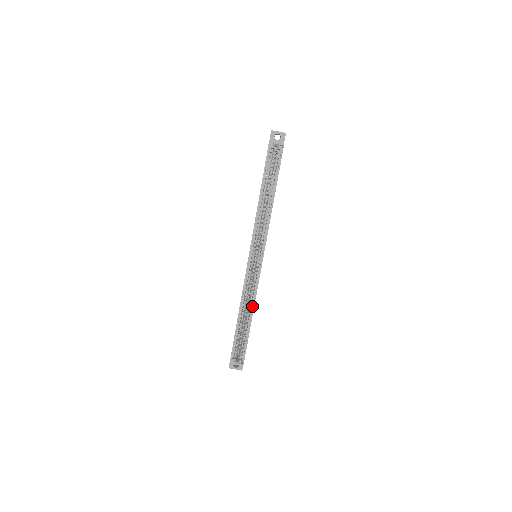
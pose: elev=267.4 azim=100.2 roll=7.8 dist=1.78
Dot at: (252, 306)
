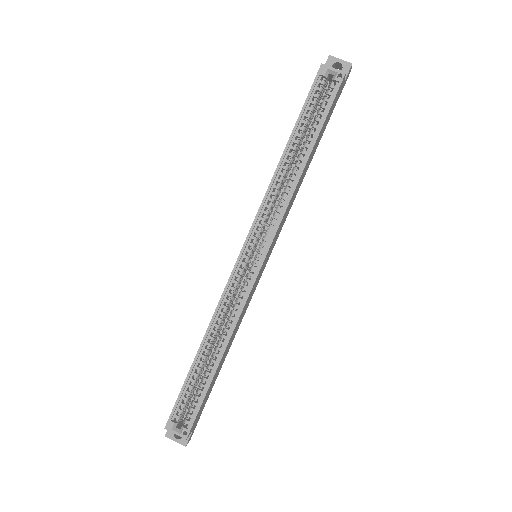
Dot at: (227, 337)
